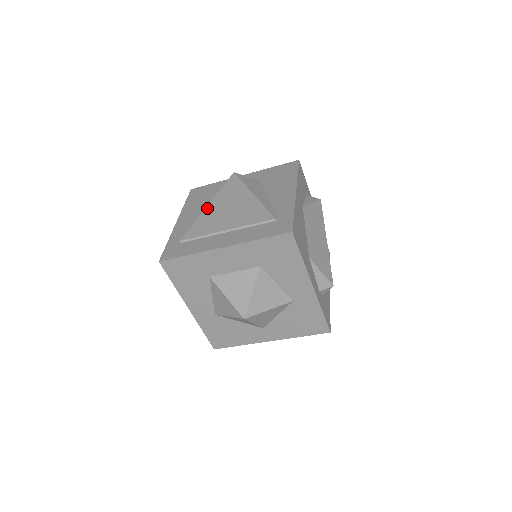
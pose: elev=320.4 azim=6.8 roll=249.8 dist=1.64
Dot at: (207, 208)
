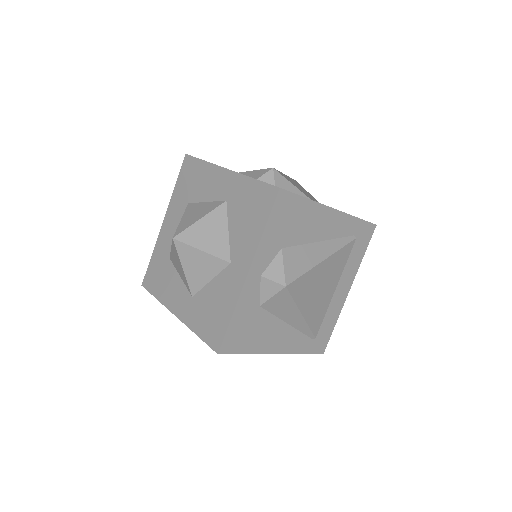
Dot at: occluded
